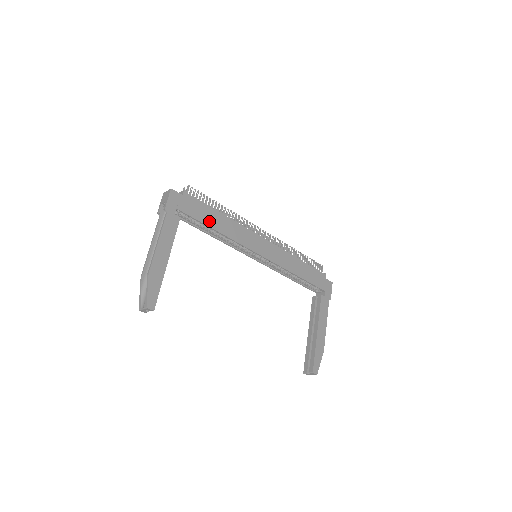
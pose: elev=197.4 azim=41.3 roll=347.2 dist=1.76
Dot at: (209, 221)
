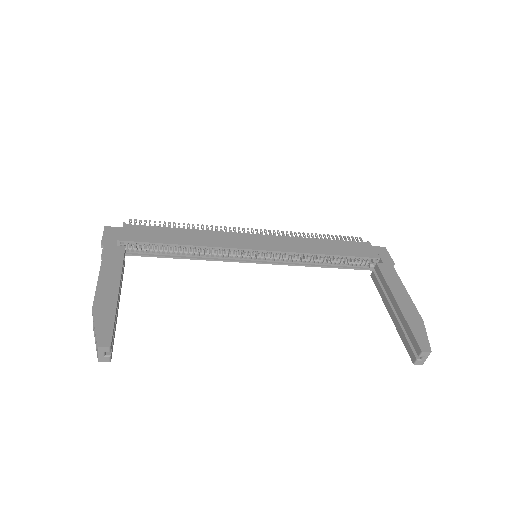
Dot at: (168, 239)
